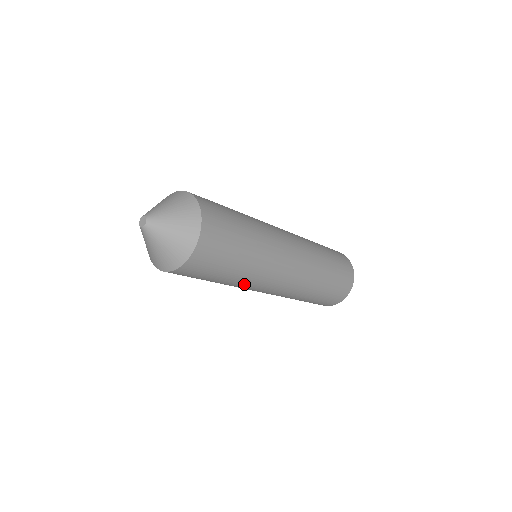
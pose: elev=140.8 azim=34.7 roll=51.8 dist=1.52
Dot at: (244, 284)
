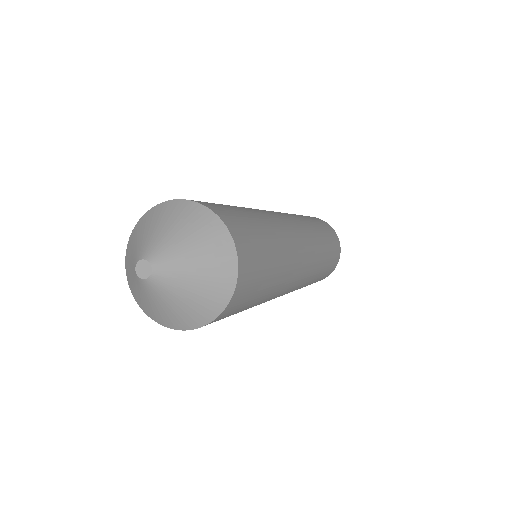
Dot at: (265, 301)
